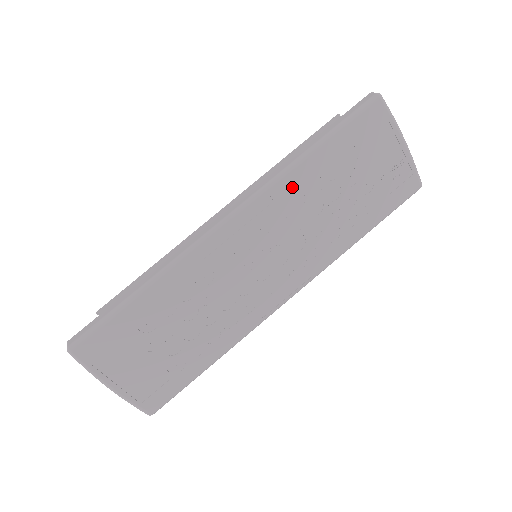
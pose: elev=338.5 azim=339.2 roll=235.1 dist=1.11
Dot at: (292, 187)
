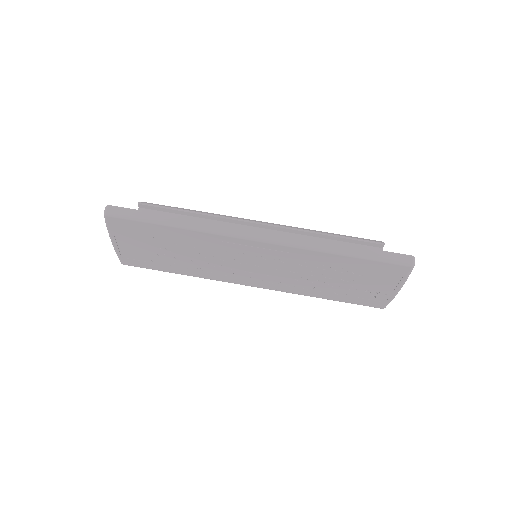
Dot at: (310, 257)
